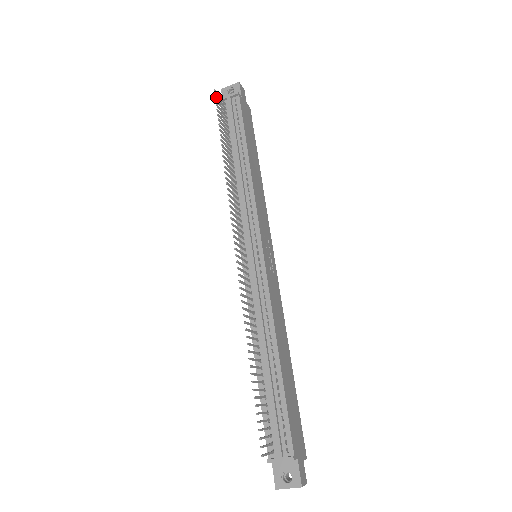
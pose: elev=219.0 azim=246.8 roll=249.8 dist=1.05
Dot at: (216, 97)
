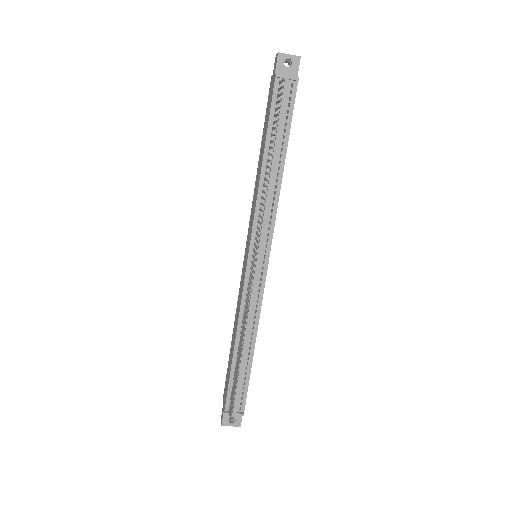
Dot at: (282, 87)
